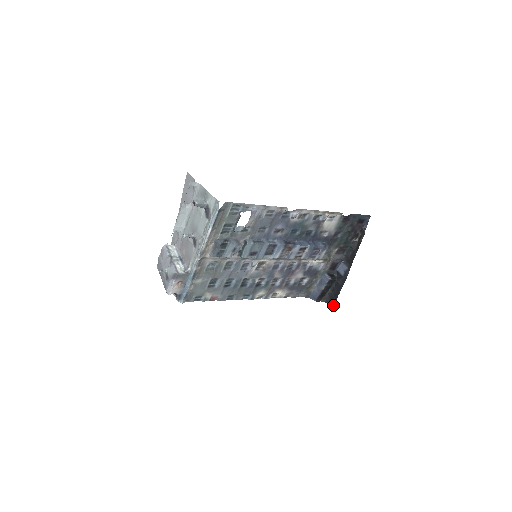
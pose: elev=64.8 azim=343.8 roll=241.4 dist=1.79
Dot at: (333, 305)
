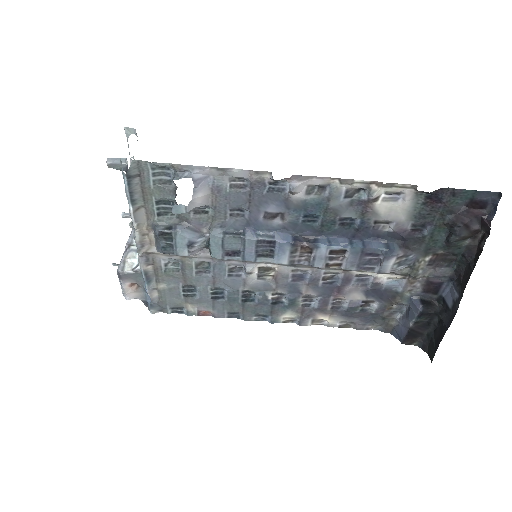
Dot at: (431, 358)
